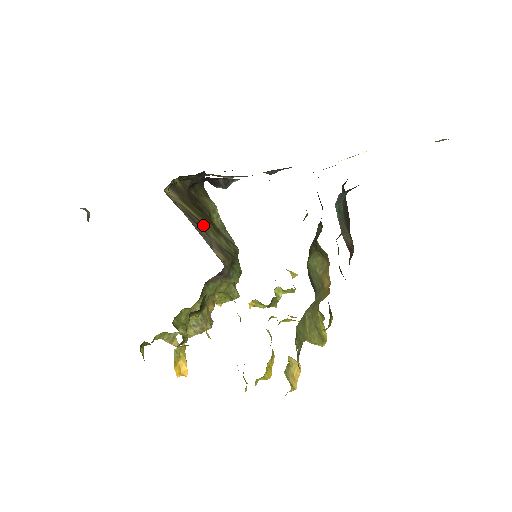
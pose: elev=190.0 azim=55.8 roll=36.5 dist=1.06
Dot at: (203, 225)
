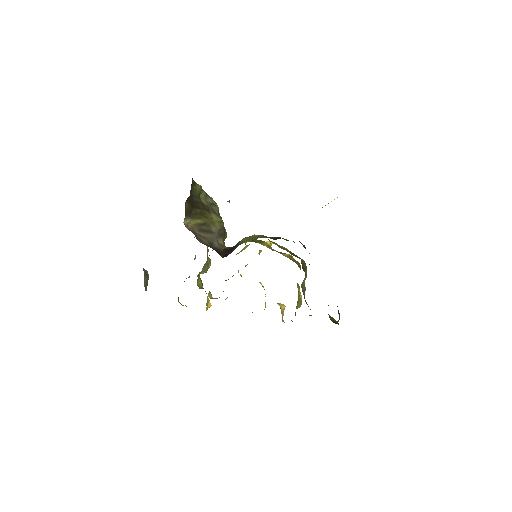
Dot at: (207, 225)
